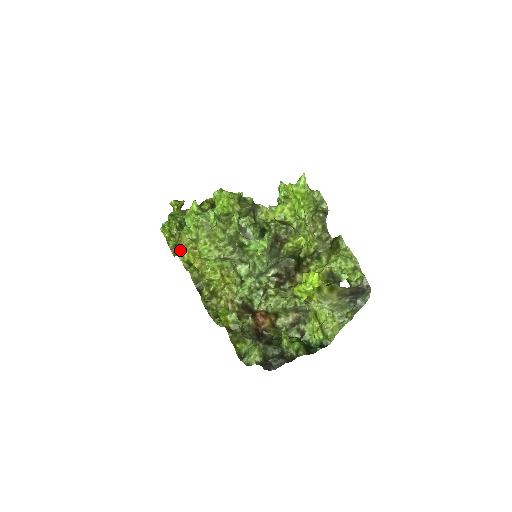
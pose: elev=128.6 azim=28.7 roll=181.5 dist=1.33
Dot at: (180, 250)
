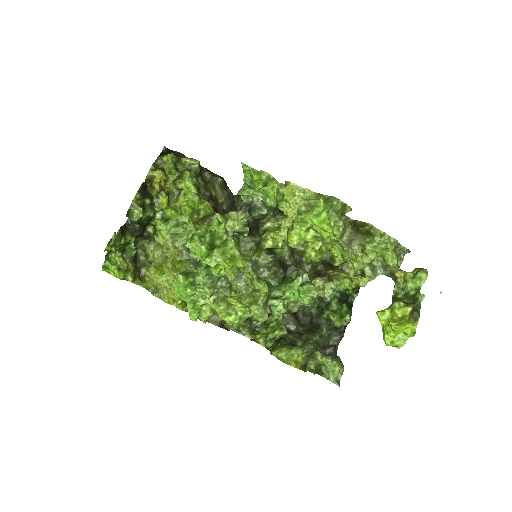
Dot at: (165, 297)
